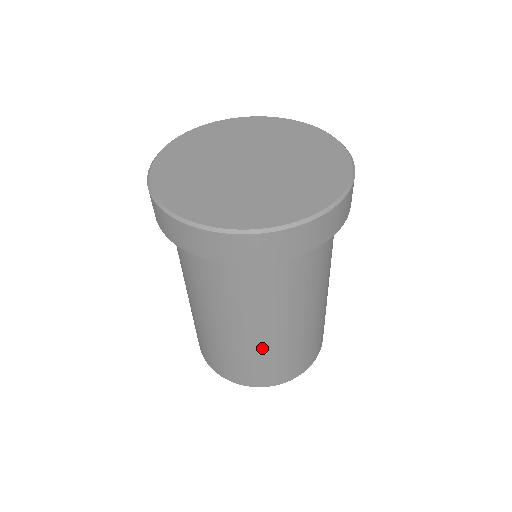
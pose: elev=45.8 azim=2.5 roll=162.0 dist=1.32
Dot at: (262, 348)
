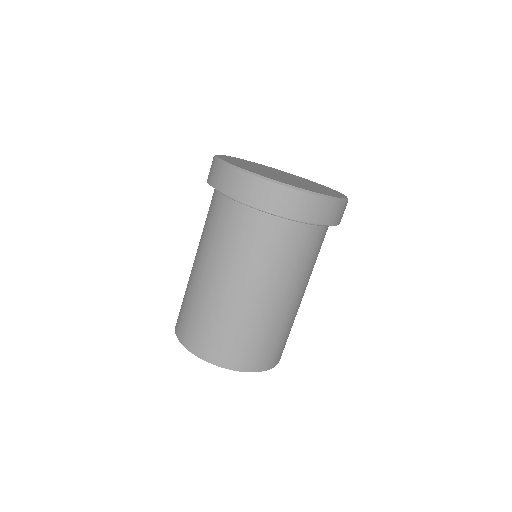
Dot at: (274, 320)
